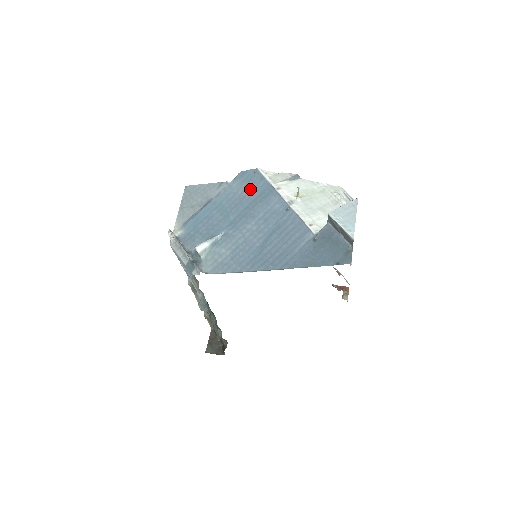
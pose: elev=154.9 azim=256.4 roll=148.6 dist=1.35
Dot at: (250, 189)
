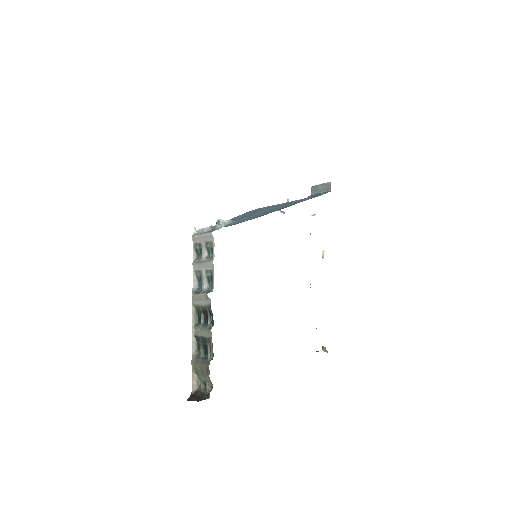
Dot at: (254, 211)
